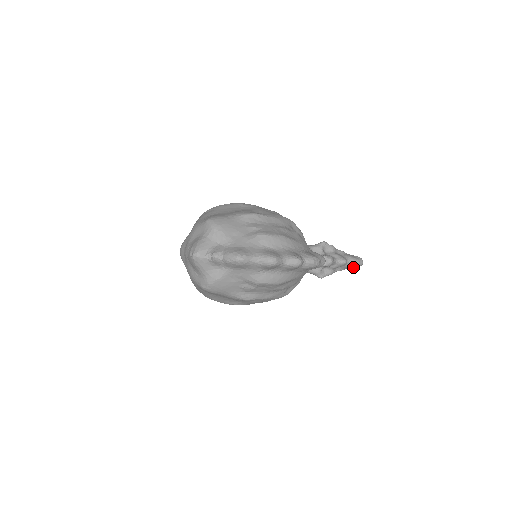
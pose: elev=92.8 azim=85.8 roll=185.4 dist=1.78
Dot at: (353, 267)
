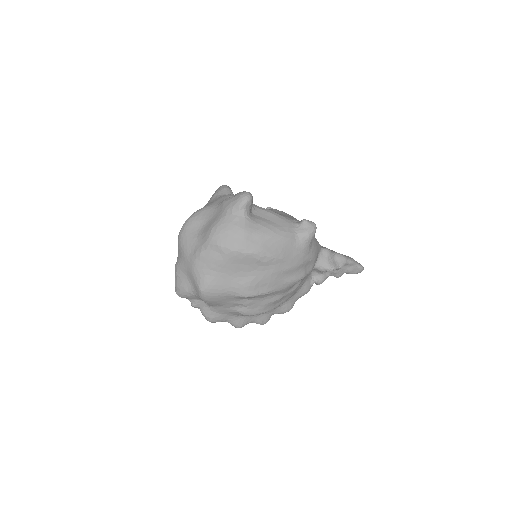
Dot at: occluded
